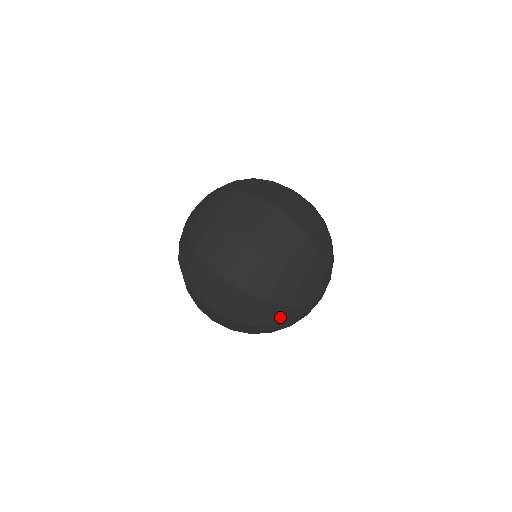
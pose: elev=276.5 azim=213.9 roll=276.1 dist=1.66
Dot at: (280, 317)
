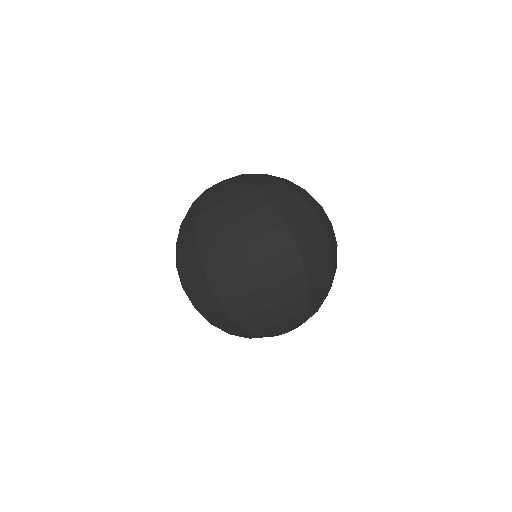
Dot at: (263, 328)
